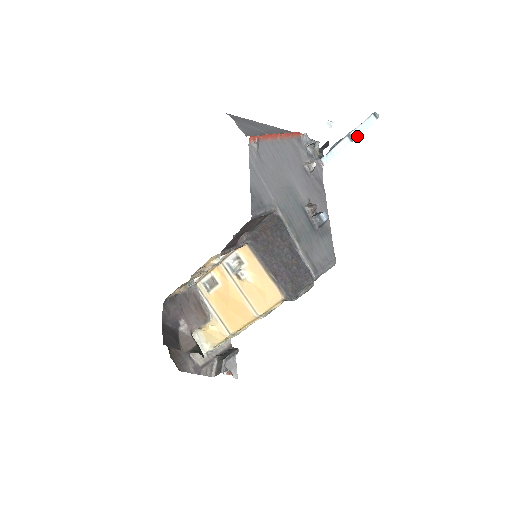
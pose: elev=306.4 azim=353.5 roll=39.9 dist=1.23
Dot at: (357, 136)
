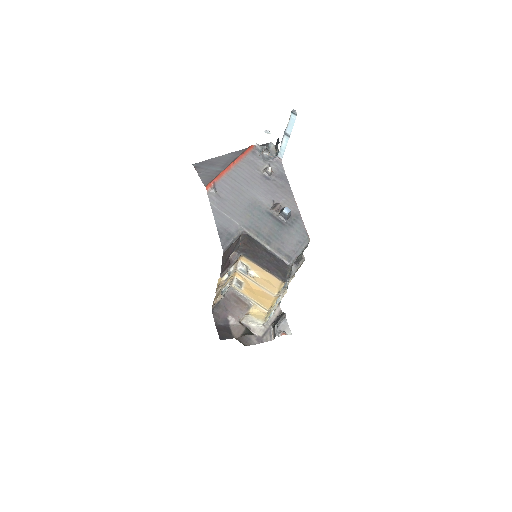
Dot at: (290, 132)
